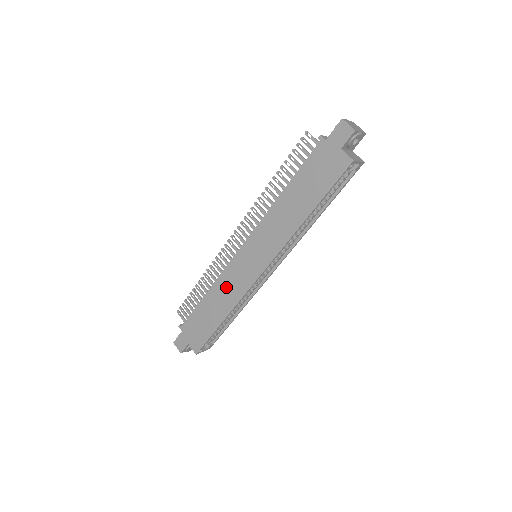
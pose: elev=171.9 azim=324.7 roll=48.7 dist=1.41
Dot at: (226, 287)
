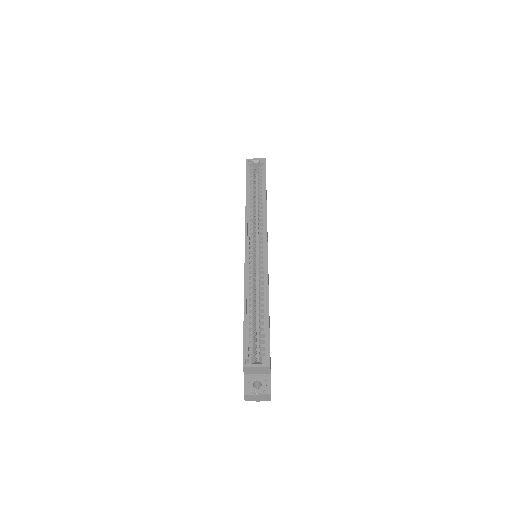
Dot at: occluded
